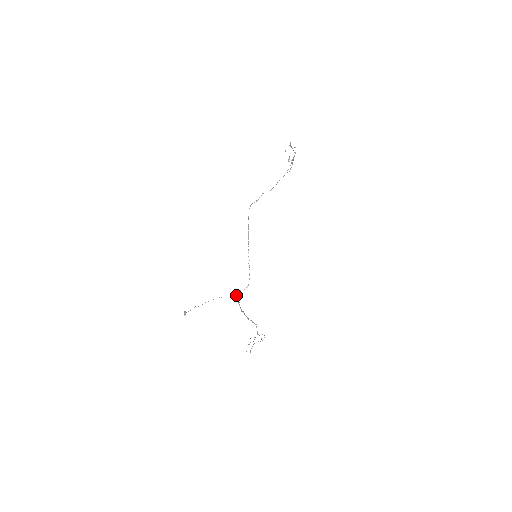
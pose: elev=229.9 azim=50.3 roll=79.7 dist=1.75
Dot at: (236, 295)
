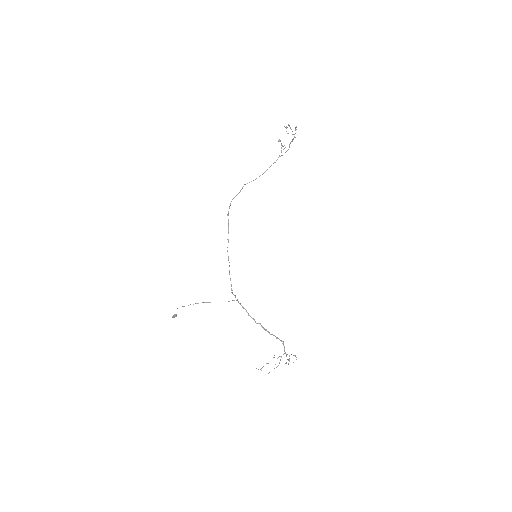
Dot at: occluded
